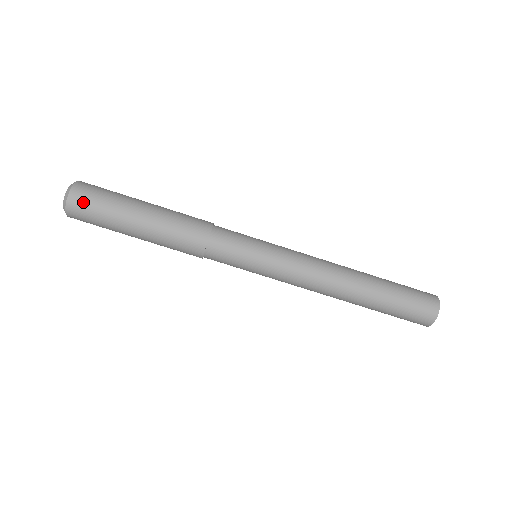
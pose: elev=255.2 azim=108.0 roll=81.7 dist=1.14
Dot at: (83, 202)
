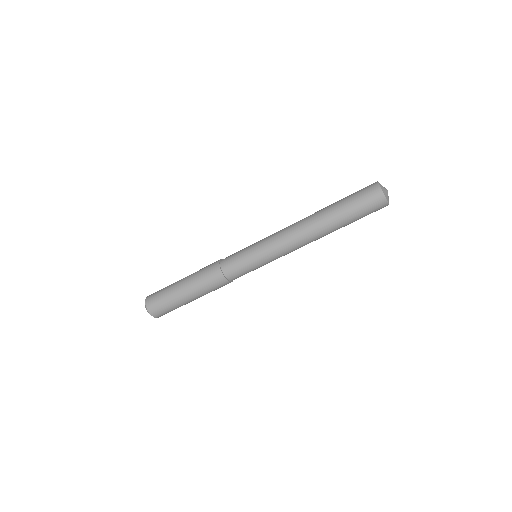
Dot at: (160, 313)
